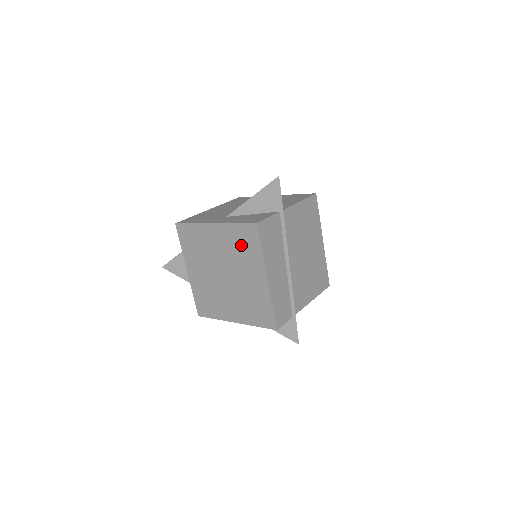
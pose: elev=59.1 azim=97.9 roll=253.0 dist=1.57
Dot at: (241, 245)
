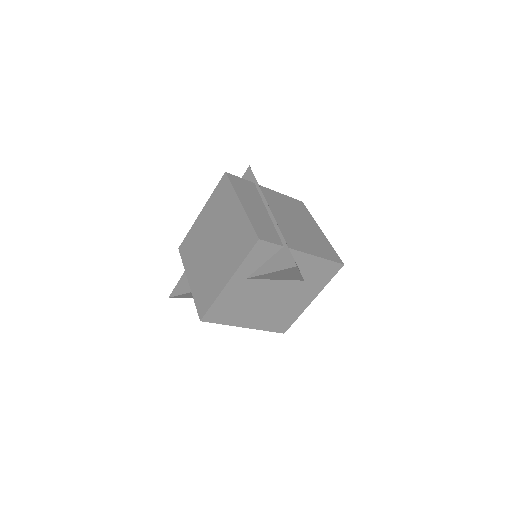
Dot at: (219, 202)
